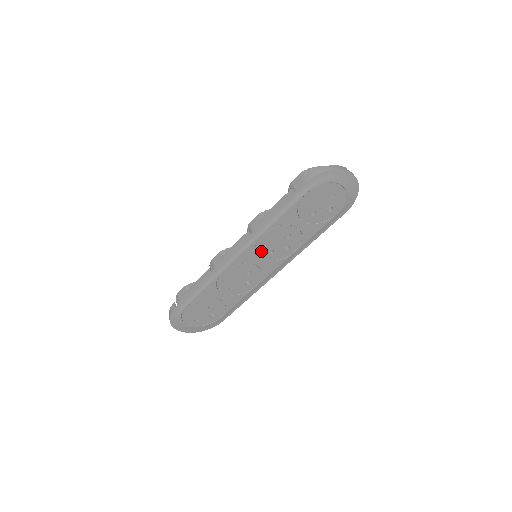
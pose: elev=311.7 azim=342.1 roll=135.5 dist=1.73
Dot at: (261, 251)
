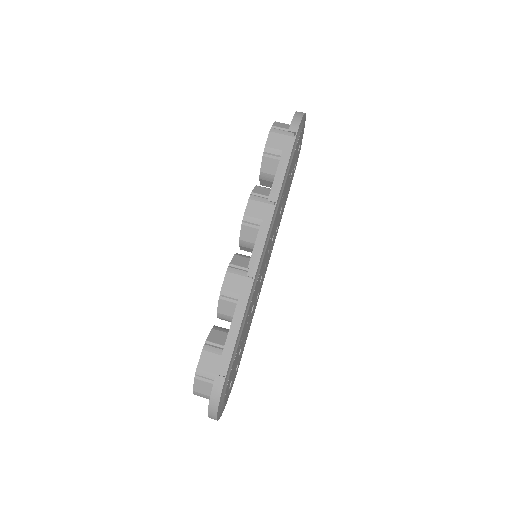
Dot at: (270, 241)
